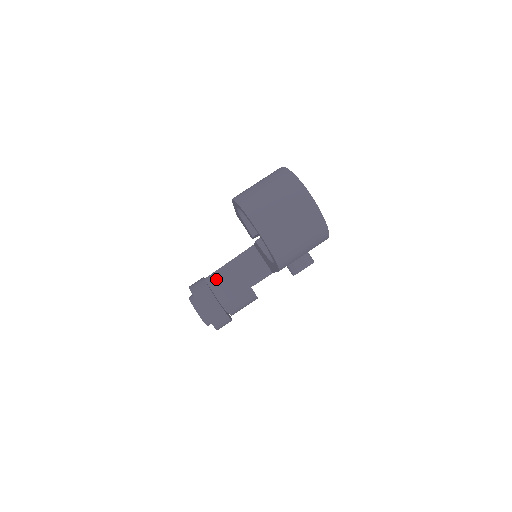
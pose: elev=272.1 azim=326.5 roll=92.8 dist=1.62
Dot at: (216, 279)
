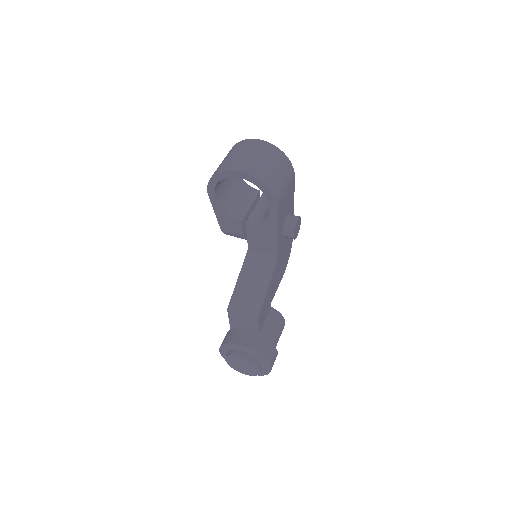
Dot at: (237, 301)
